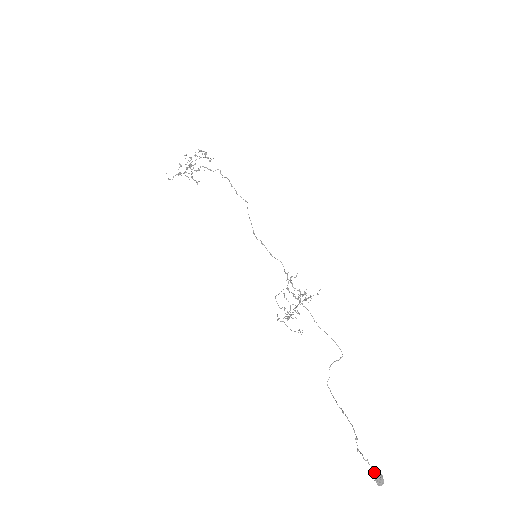
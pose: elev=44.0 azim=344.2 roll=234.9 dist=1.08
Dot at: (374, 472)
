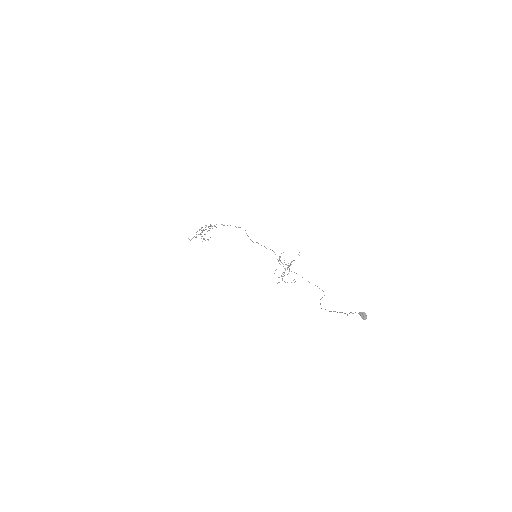
Dot at: (359, 312)
